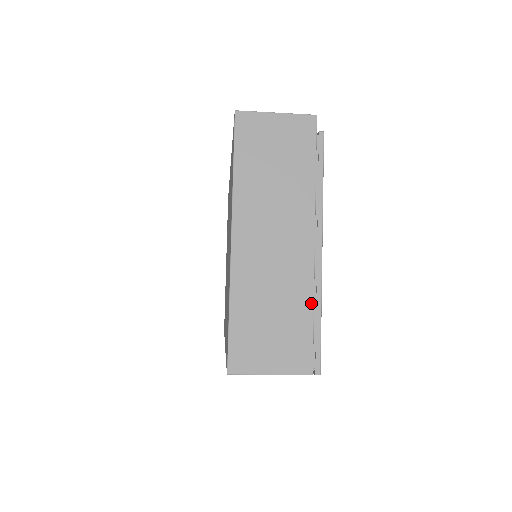
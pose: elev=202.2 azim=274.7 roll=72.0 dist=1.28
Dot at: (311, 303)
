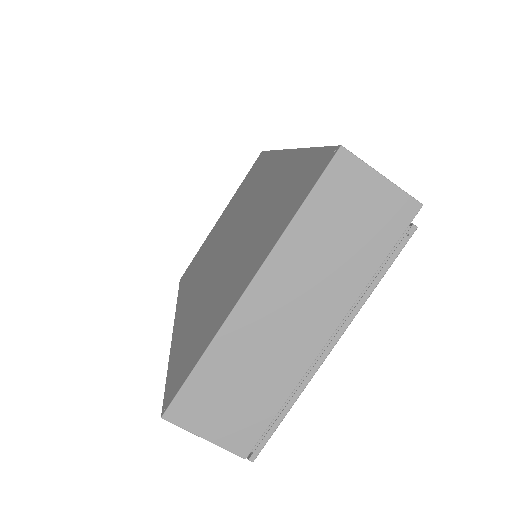
Dot at: (288, 394)
